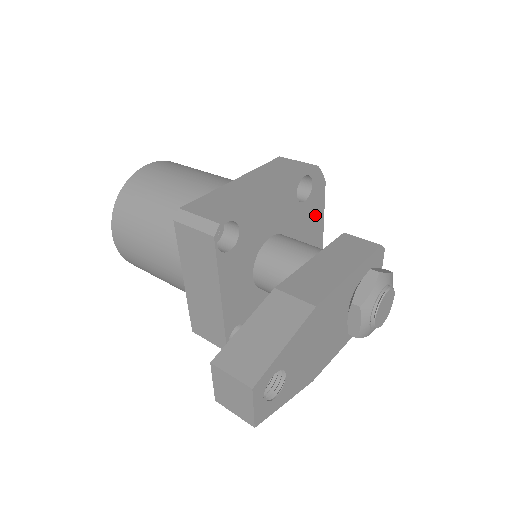
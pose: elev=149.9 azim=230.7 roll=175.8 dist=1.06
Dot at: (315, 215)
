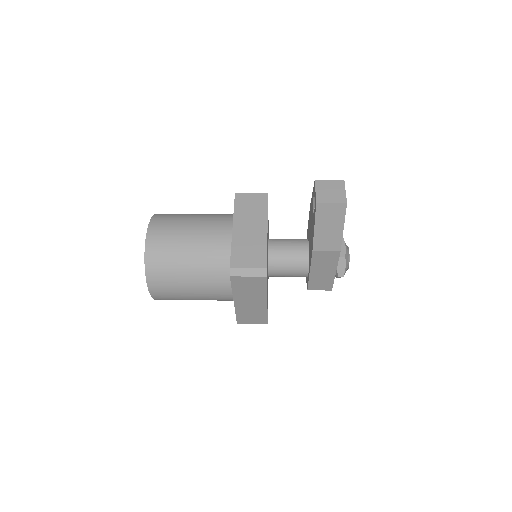
Dot at: occluded
